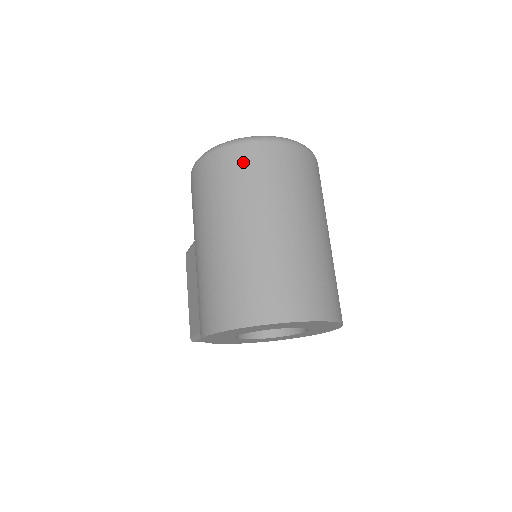
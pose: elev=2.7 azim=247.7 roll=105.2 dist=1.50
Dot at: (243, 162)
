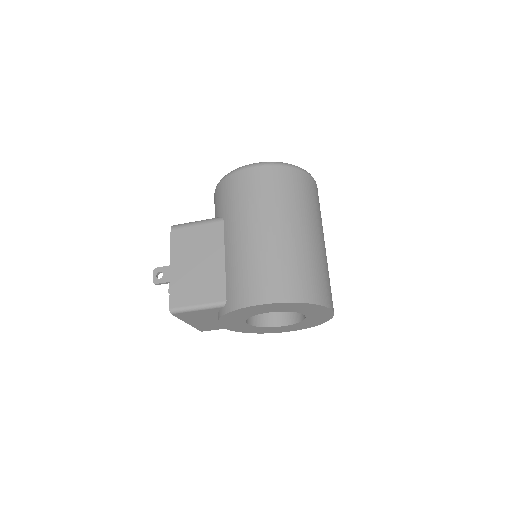
Dot at: (307, 186)
